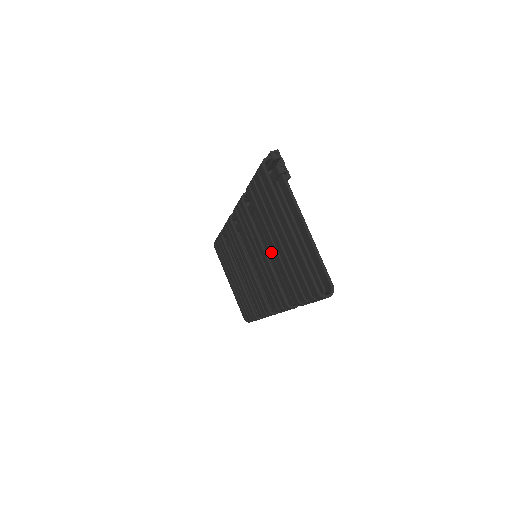
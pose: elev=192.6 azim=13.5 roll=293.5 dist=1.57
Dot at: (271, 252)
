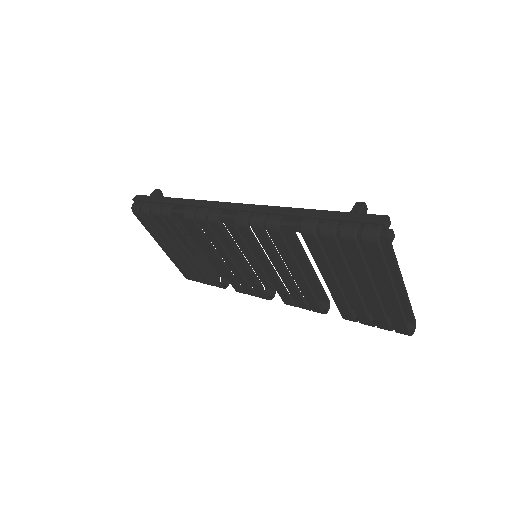
Dot at: occluded
